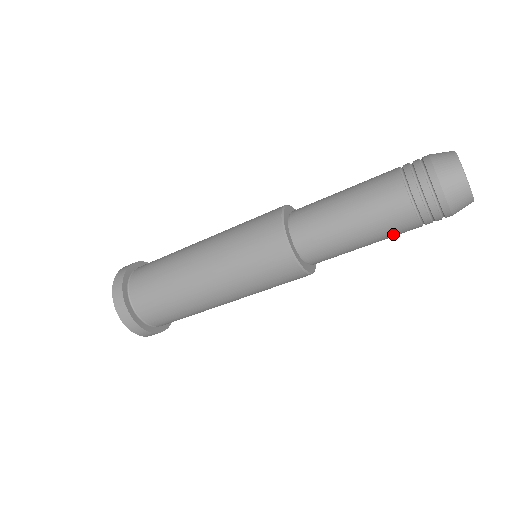
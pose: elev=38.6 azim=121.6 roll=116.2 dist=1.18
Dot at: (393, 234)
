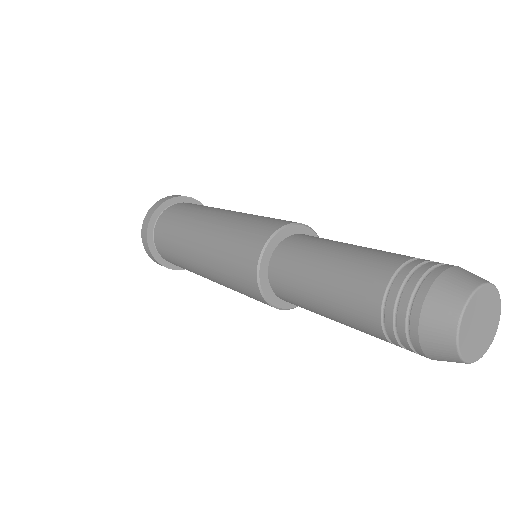
Dot at: occluded
